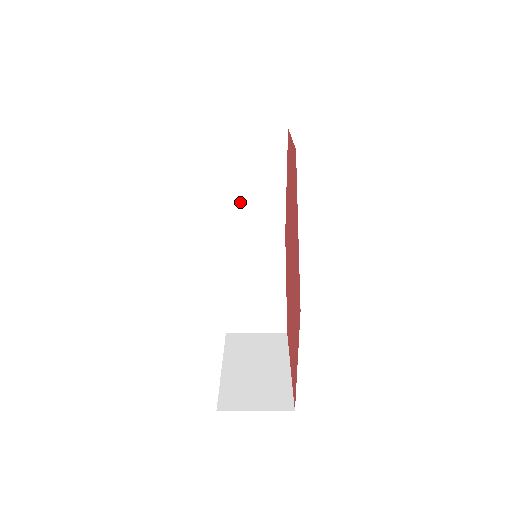
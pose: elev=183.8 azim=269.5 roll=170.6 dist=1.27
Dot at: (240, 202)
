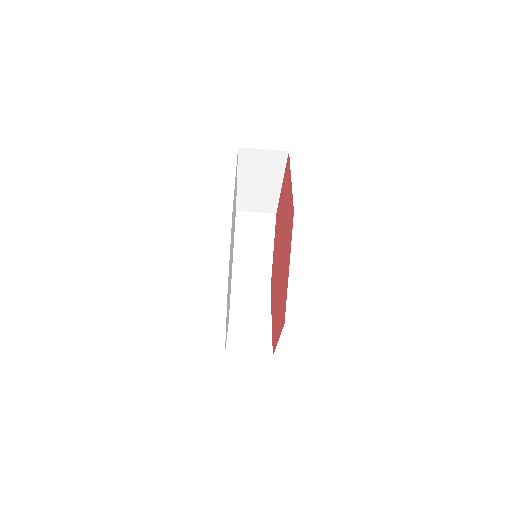
Dot at: (244, 193)
